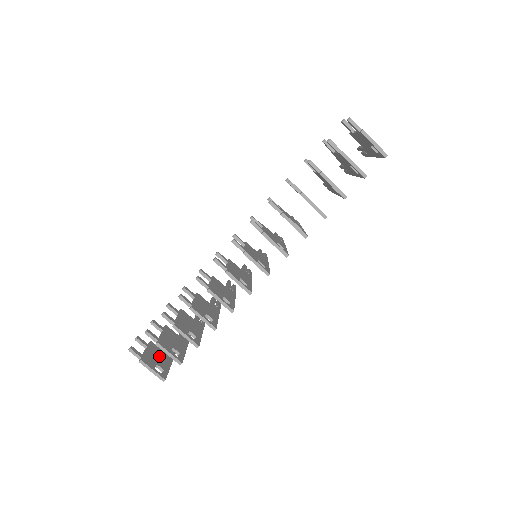
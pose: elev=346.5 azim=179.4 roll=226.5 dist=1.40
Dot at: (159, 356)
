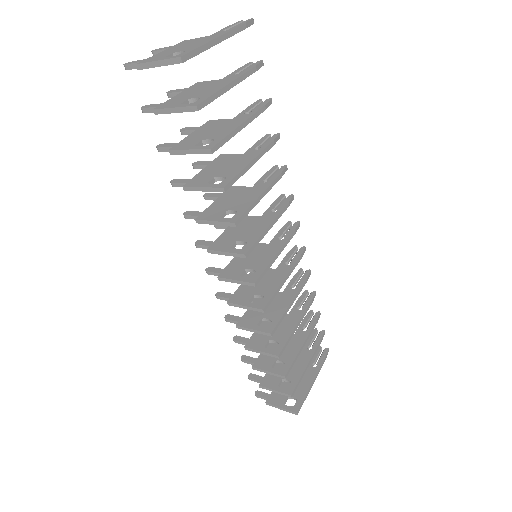
Dot at: occluded
